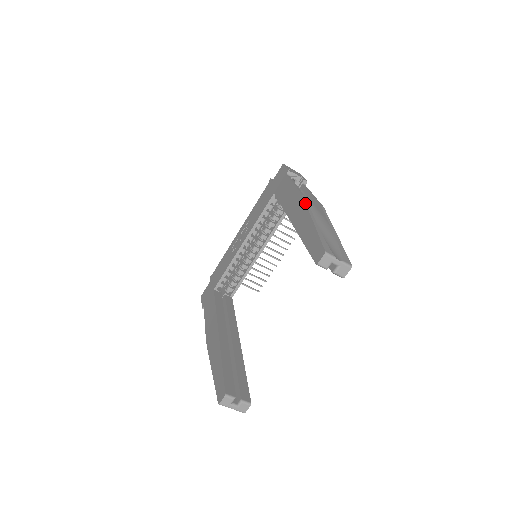
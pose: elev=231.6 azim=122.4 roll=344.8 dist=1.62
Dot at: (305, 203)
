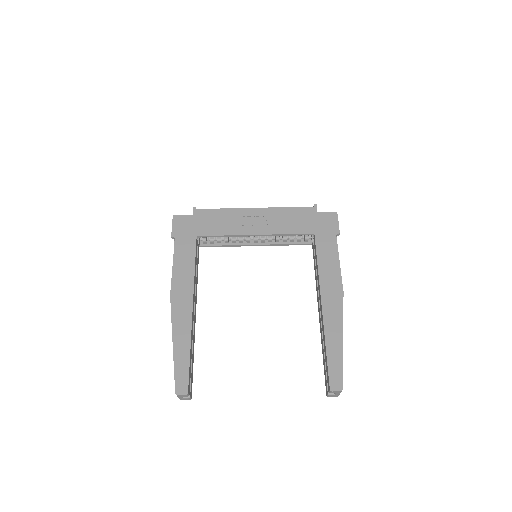
Dot at: occluded
